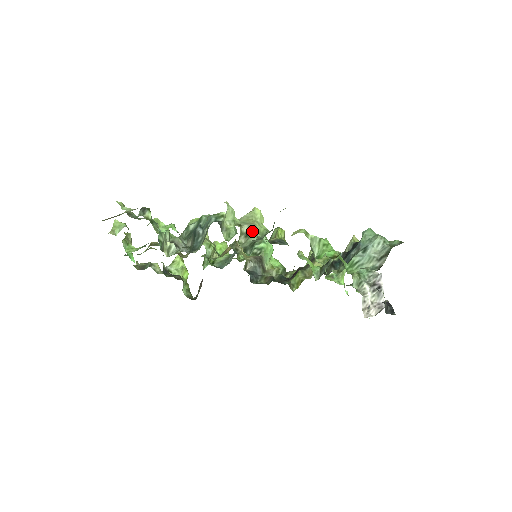
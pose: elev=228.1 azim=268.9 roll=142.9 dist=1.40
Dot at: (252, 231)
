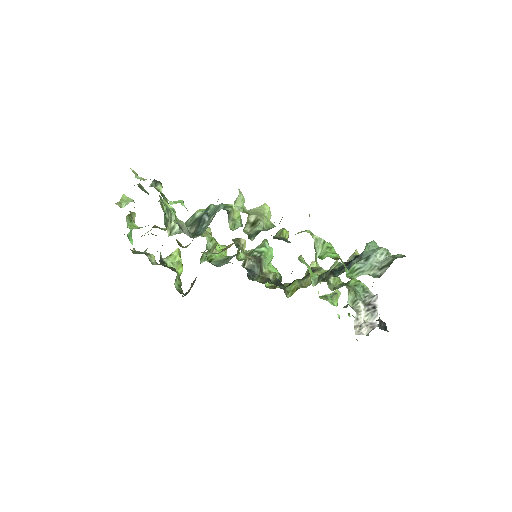
Dot at: (259, 221)
